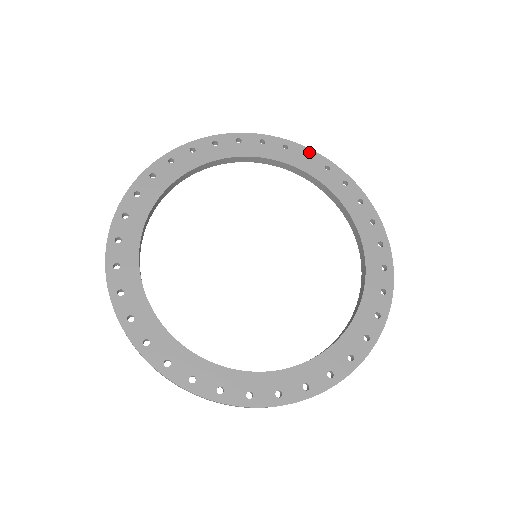
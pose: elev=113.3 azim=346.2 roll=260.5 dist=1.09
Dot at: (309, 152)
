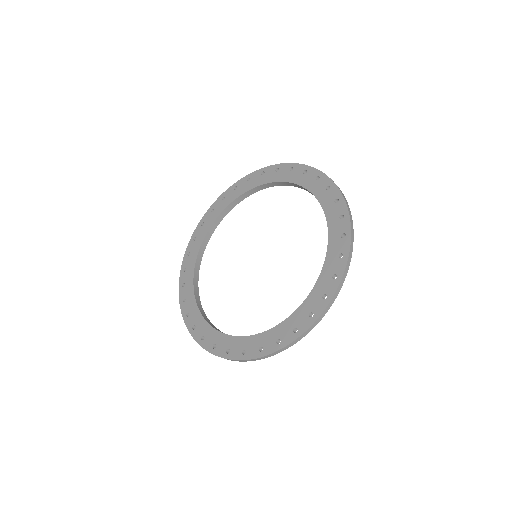
Dot at: (331, 185)
